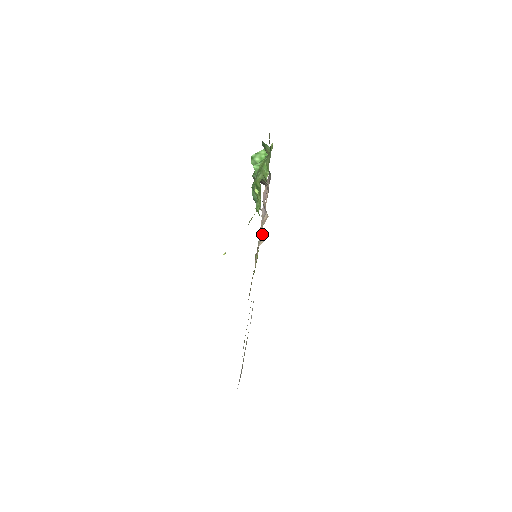
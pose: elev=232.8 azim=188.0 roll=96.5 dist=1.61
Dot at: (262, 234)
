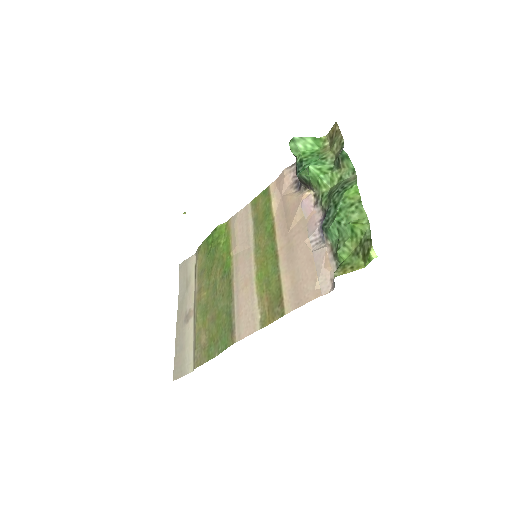
Dot at: (323, 275)
